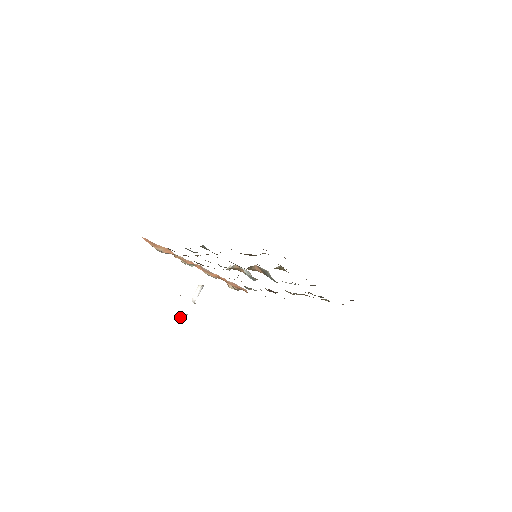
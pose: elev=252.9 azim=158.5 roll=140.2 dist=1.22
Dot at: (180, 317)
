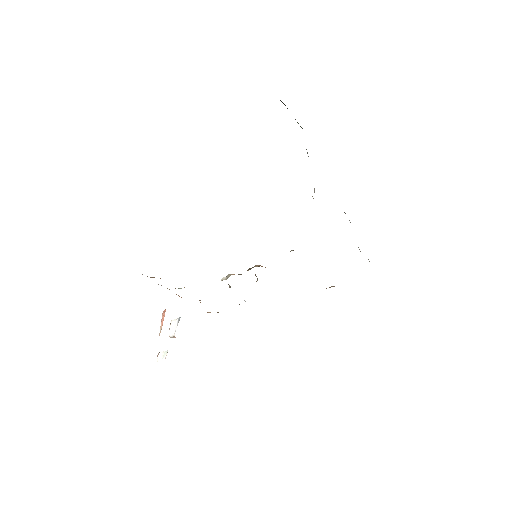
Dot at: (159, 356)
